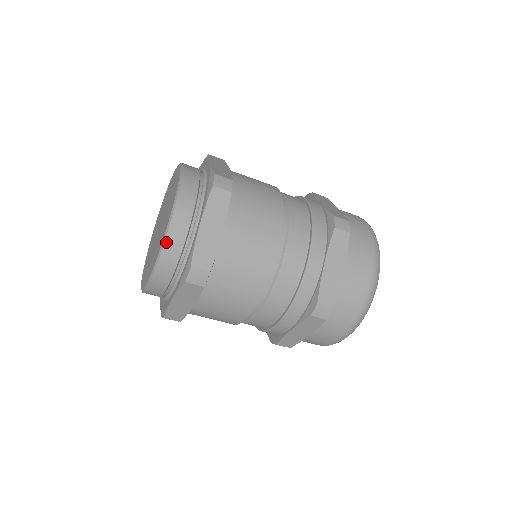
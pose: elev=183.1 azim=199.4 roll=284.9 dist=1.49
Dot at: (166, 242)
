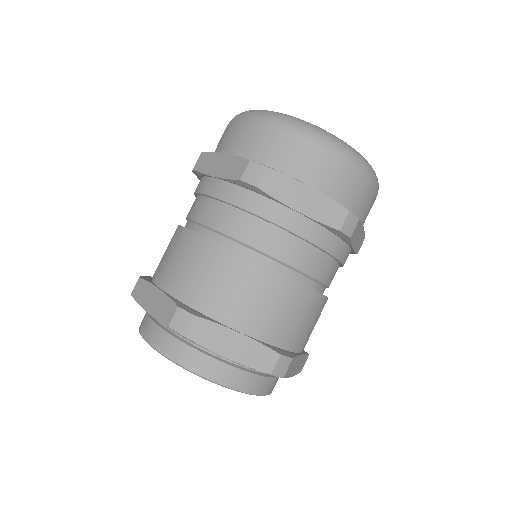
Dot at: occluded
